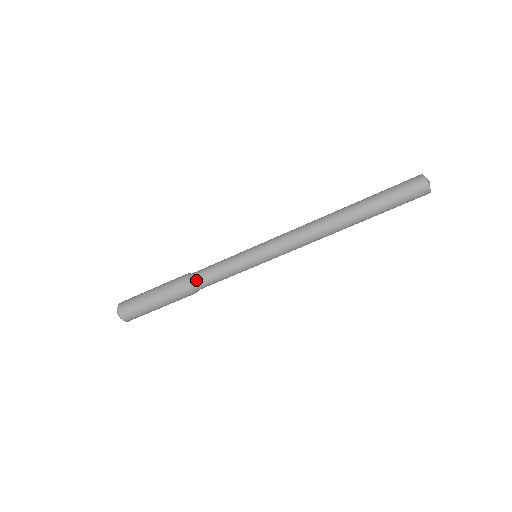
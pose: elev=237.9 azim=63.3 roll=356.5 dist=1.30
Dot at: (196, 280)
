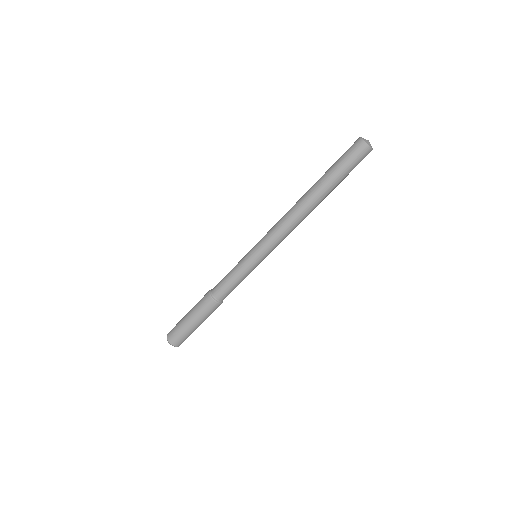
Dot at: (215, 291)
